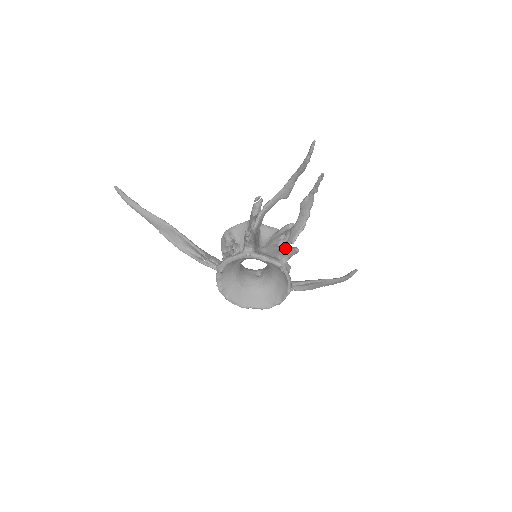
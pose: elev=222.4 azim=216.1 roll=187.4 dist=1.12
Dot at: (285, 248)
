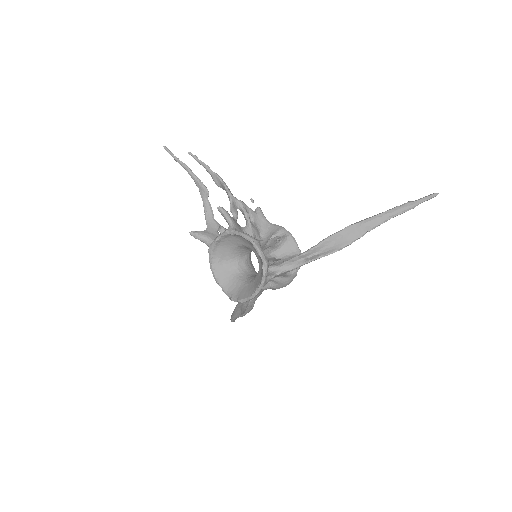
Dot at: occluded
